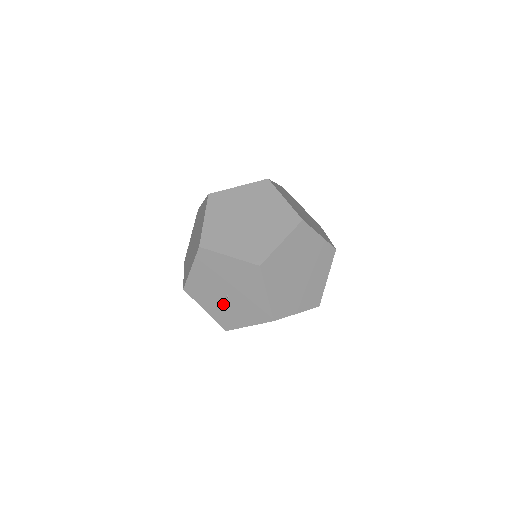
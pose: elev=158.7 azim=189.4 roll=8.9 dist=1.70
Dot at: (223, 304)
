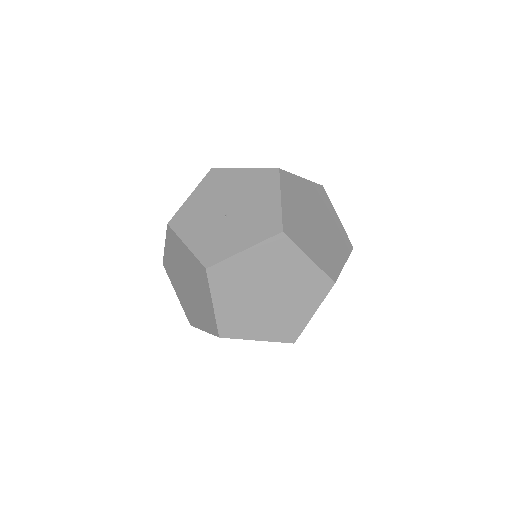
Dot at: (216, 228)
